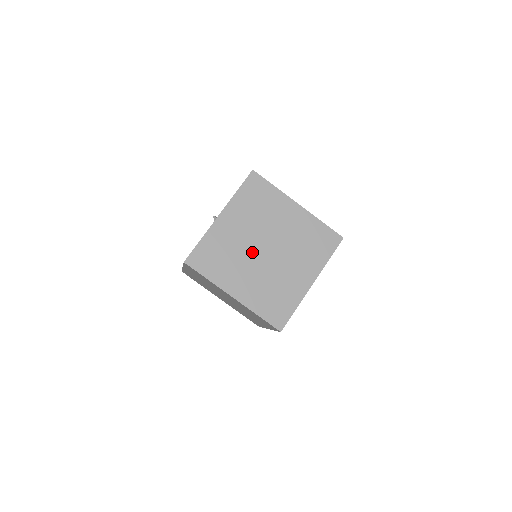
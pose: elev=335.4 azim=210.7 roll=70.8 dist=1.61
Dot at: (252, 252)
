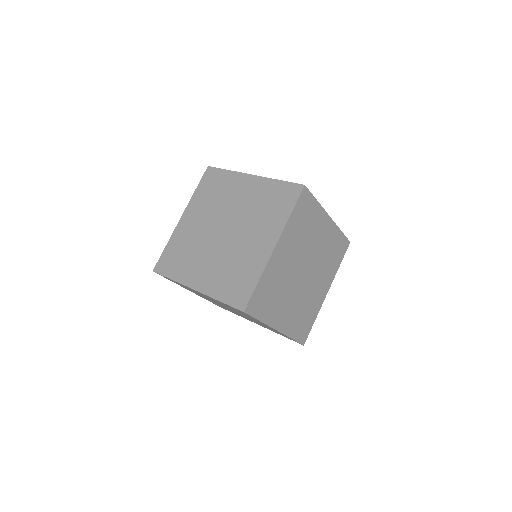
Dot at: (210, 239)
